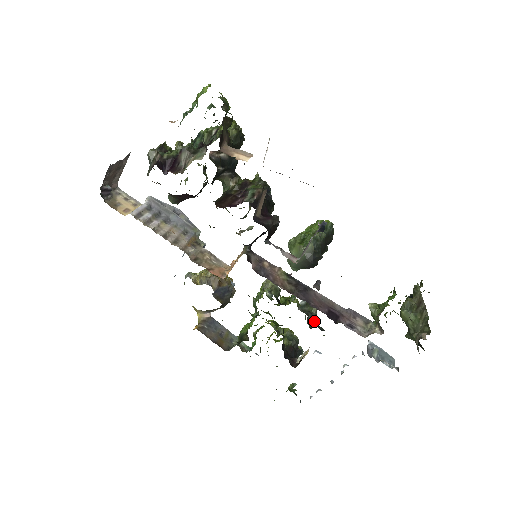
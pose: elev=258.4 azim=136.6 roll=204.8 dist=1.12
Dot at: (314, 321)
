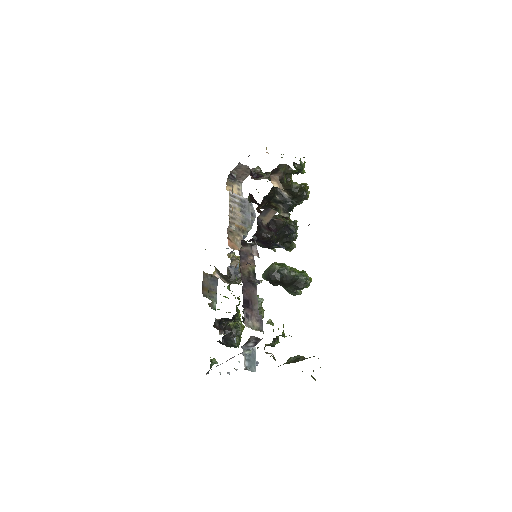
Dot at: occluded
